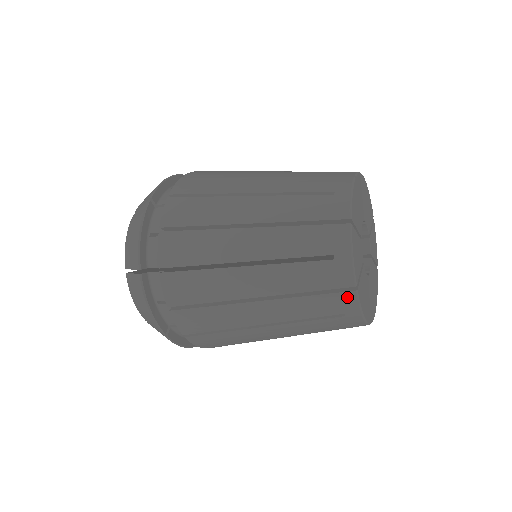
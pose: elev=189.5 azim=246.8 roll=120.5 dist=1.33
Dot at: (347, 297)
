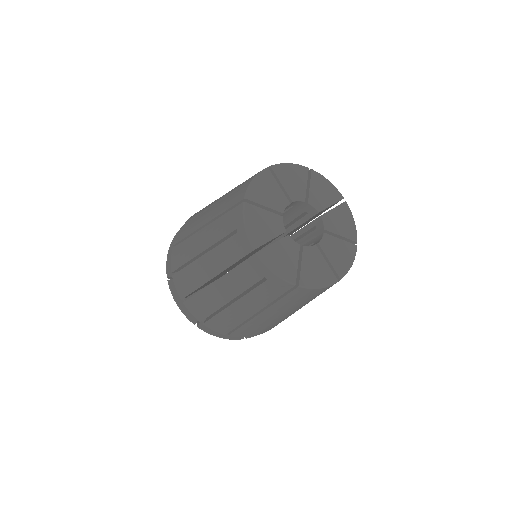
Dot at: (298, 291)
